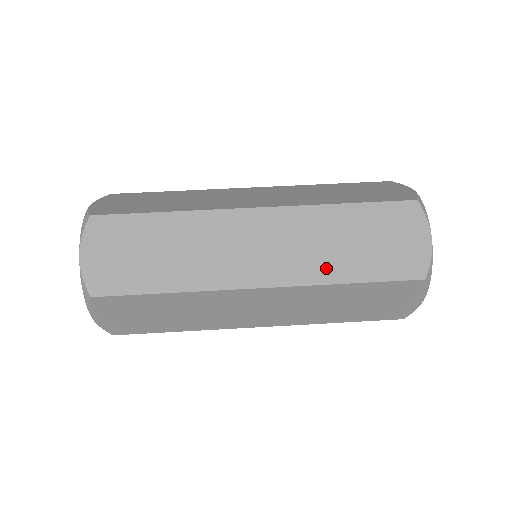
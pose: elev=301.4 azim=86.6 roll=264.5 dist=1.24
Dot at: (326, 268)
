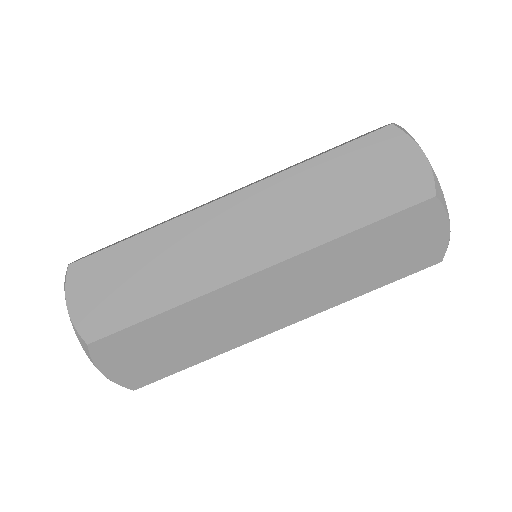
Dot at: (344, 290)
